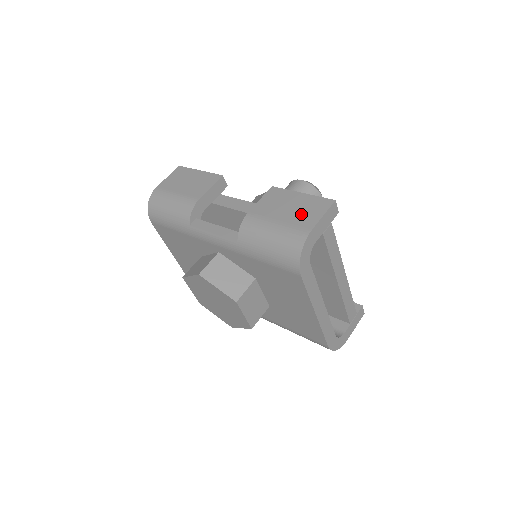
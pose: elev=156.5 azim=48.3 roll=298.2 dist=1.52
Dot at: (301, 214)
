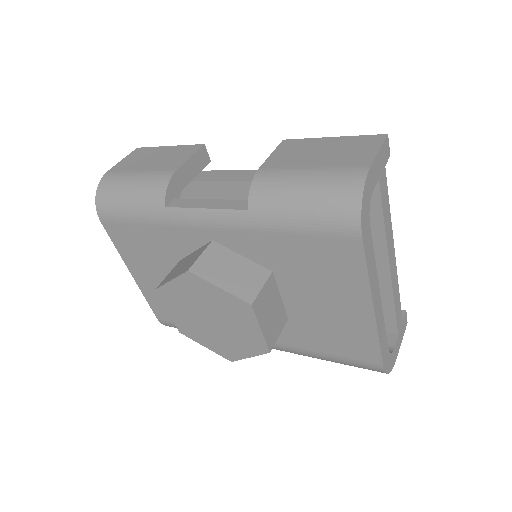
Dot at: (343, 155)
